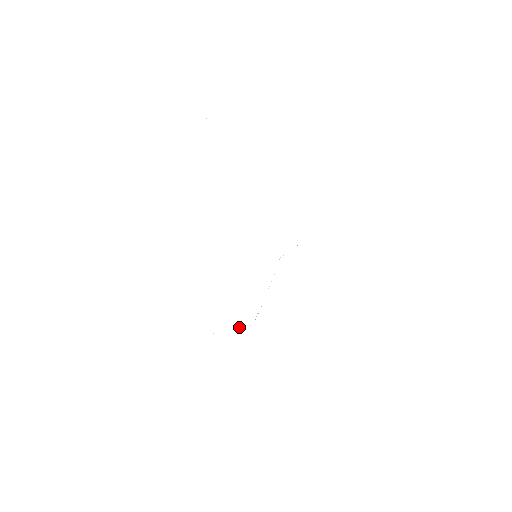
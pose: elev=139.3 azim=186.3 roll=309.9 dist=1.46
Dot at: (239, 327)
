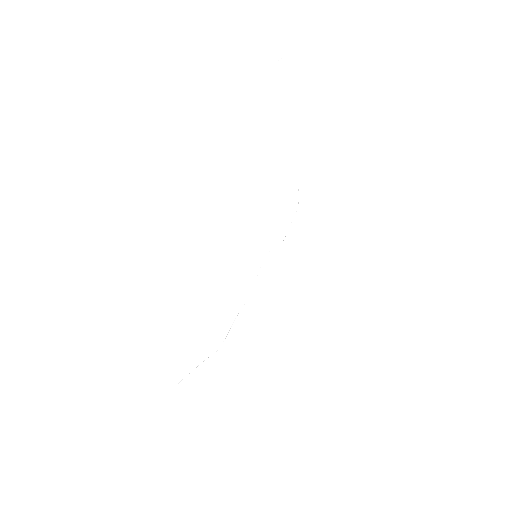
Dot at: (208, 357)
